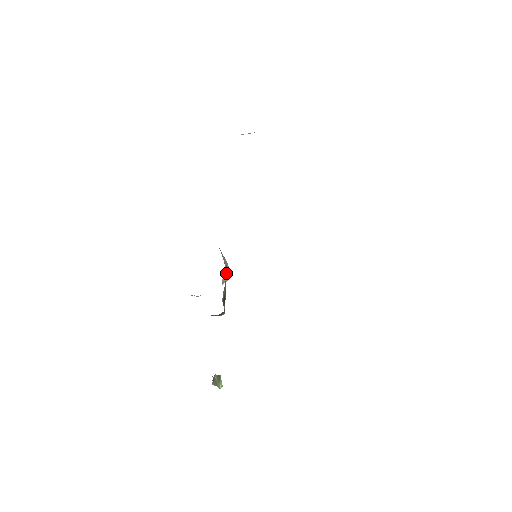
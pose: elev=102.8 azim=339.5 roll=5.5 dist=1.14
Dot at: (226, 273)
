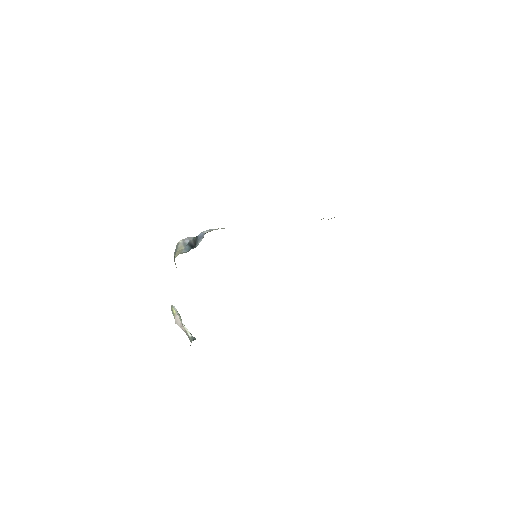
Dot at: occluded
